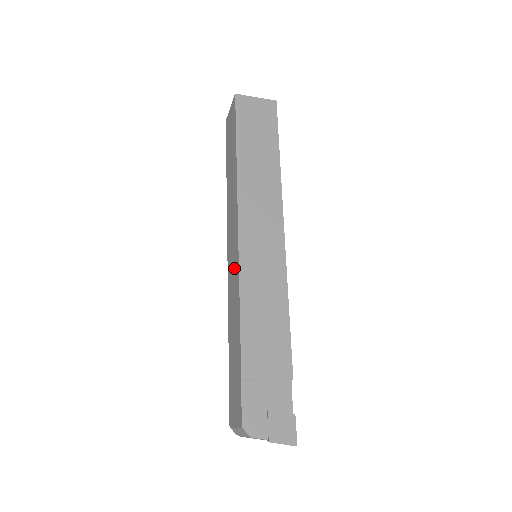
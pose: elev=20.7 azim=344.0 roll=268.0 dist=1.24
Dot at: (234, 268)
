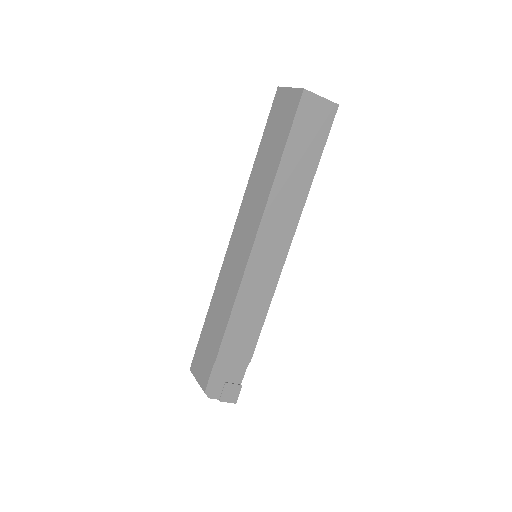
Dot at: (236, 269)
